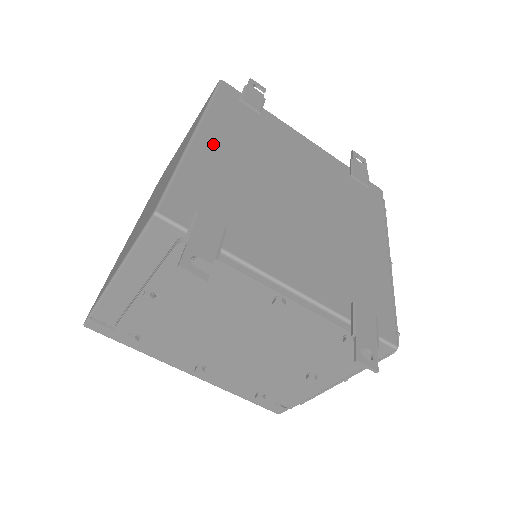
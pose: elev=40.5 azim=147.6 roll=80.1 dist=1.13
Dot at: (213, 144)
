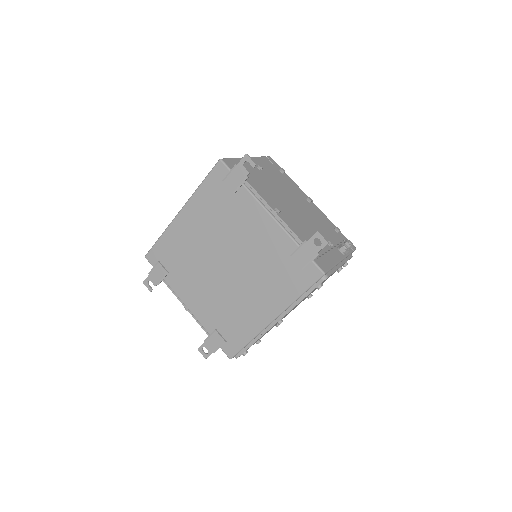
Dot at: (186, 221)
